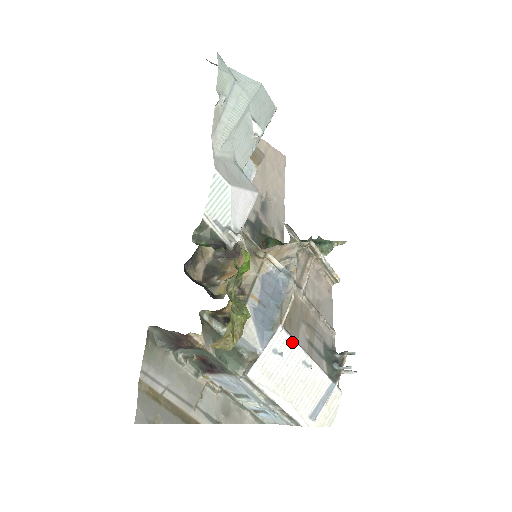
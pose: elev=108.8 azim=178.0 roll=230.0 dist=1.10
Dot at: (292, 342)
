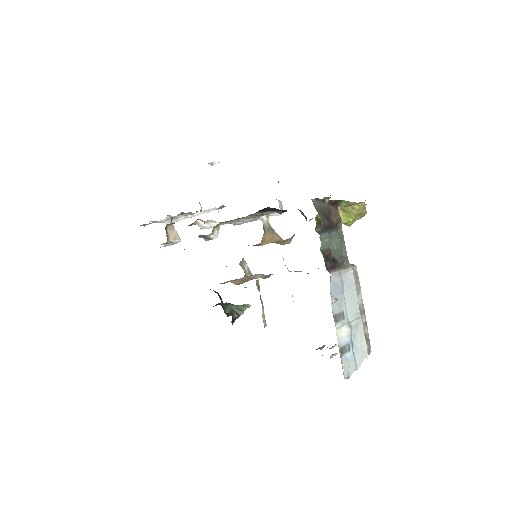
Dot at: occluded
